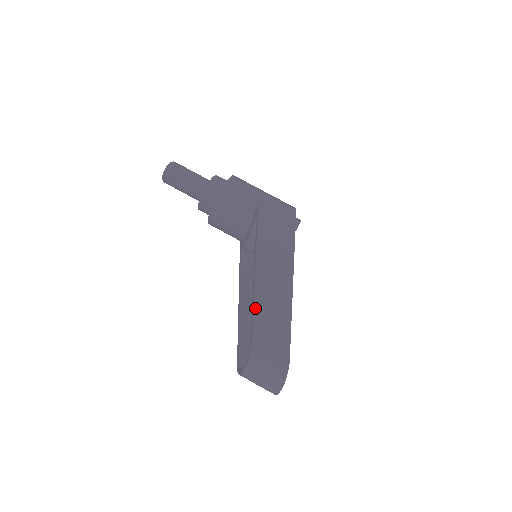
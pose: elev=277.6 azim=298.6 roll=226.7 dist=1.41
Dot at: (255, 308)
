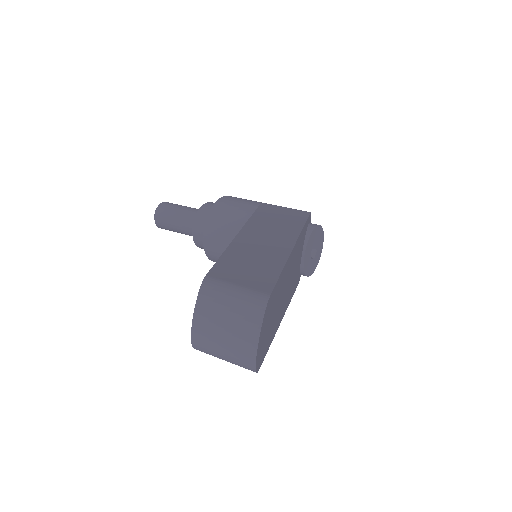
Dot at: (224, 255)
